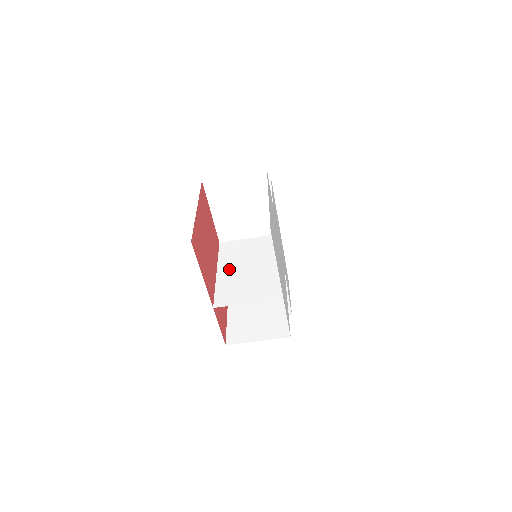
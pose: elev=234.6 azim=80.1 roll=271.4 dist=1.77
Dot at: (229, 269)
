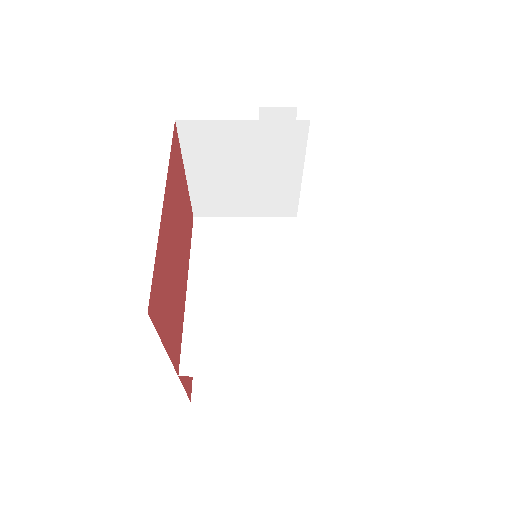
Dot at: (209, 285)
